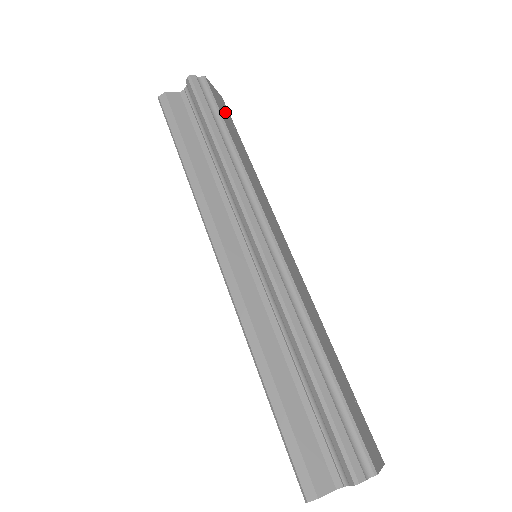
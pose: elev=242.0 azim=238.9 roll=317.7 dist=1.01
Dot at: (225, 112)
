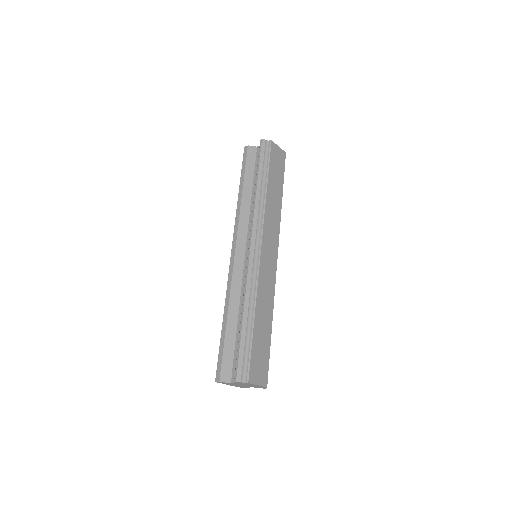
Dot at: (278, 164)
